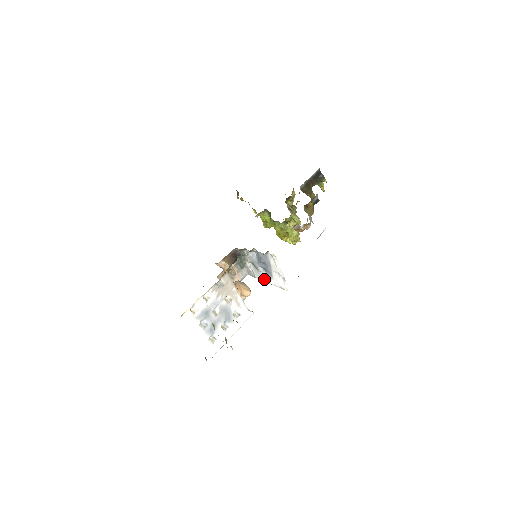
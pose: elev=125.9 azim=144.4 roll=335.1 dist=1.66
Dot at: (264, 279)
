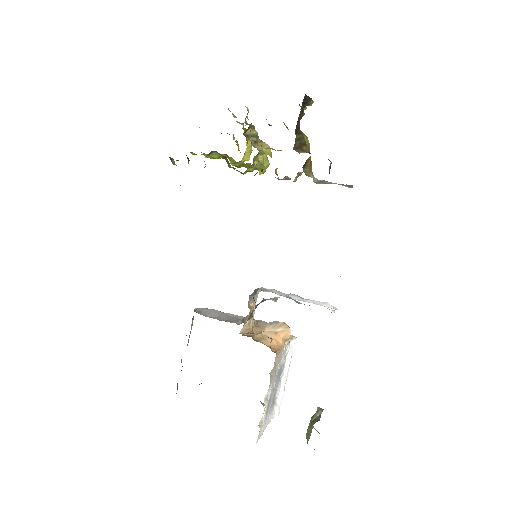
Dot at: (294, 299)
